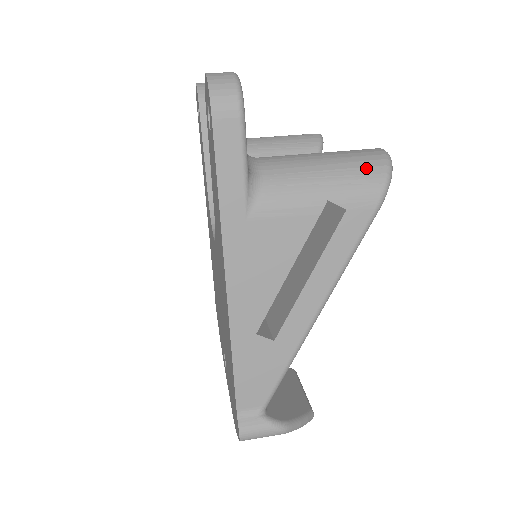
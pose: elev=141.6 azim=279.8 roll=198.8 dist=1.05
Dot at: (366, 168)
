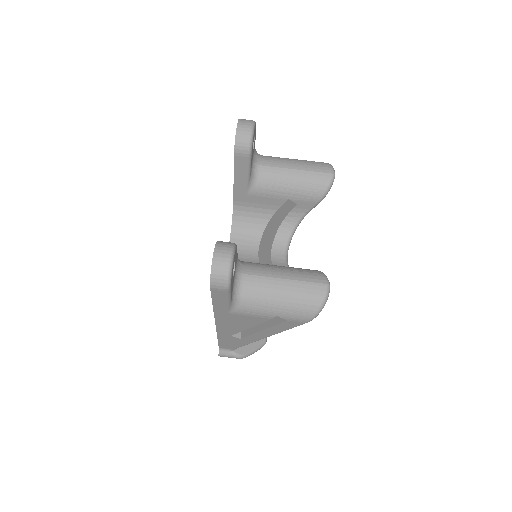
Dot at: (306, 305)
